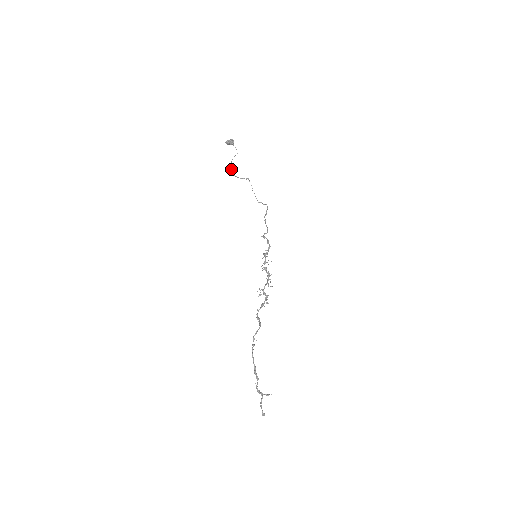
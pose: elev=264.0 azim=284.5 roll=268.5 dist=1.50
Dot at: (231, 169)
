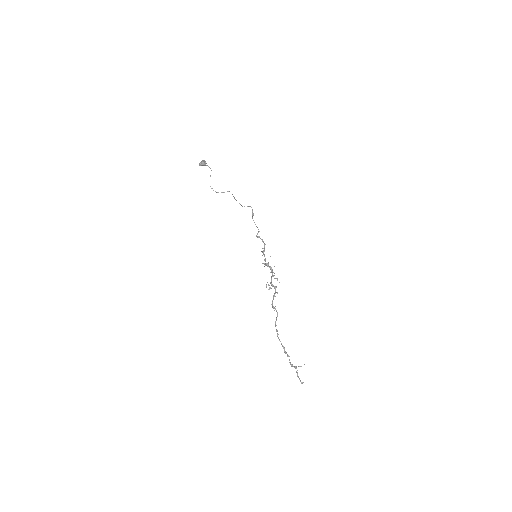
Dot at: (211, 188)
